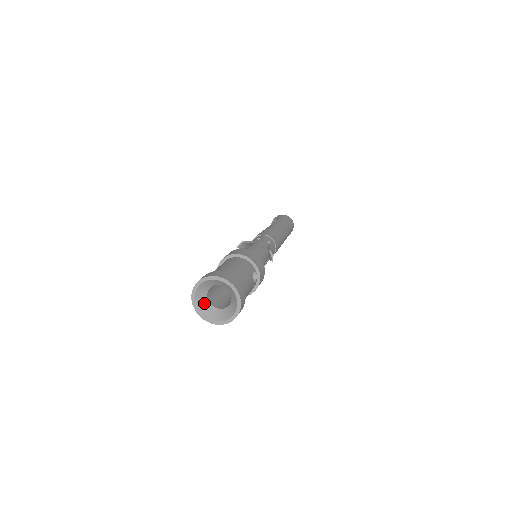
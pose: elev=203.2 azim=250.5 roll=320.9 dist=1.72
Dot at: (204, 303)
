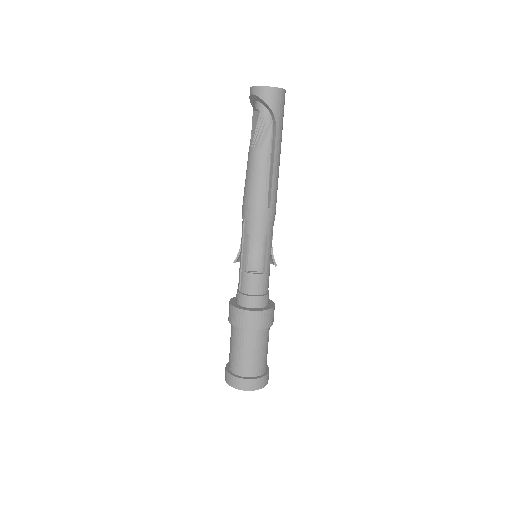
Dot at: occluded
